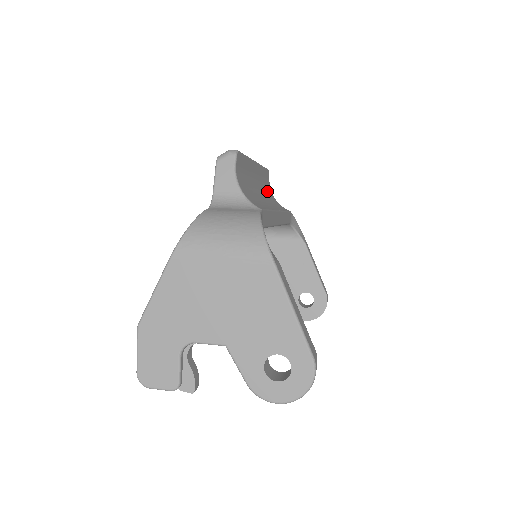
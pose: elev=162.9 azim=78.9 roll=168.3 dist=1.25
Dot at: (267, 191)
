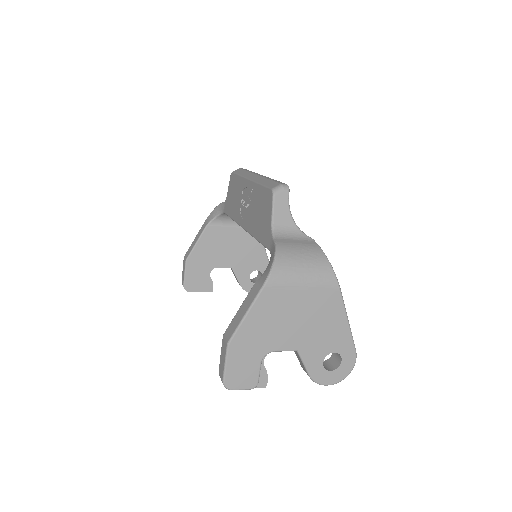
Dot at: occluded
